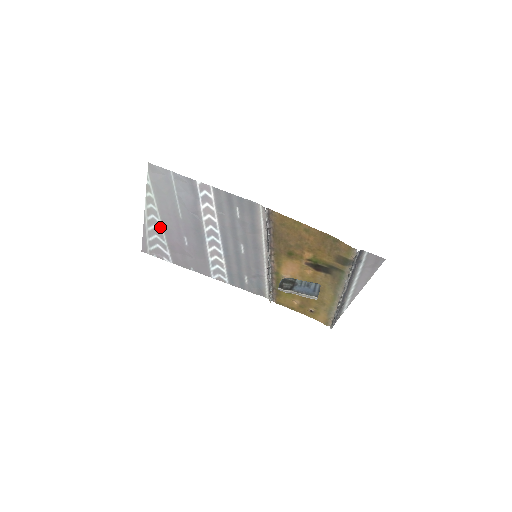
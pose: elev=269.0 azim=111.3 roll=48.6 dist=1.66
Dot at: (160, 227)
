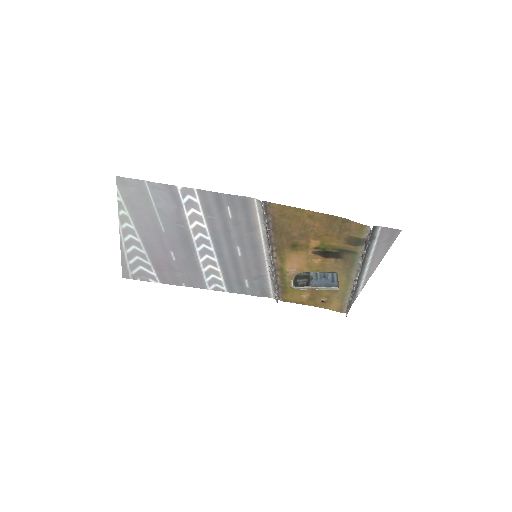
Dot at: (140, 247)
